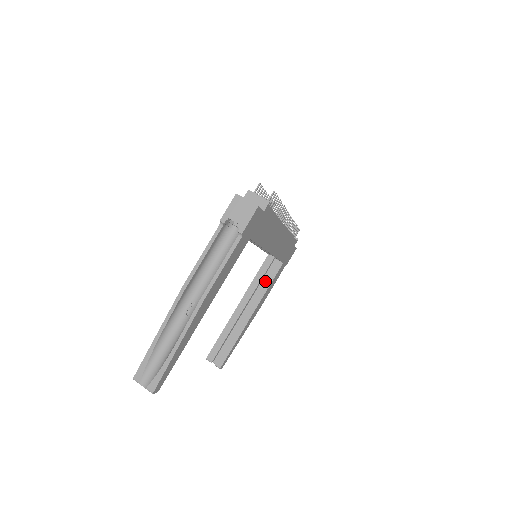
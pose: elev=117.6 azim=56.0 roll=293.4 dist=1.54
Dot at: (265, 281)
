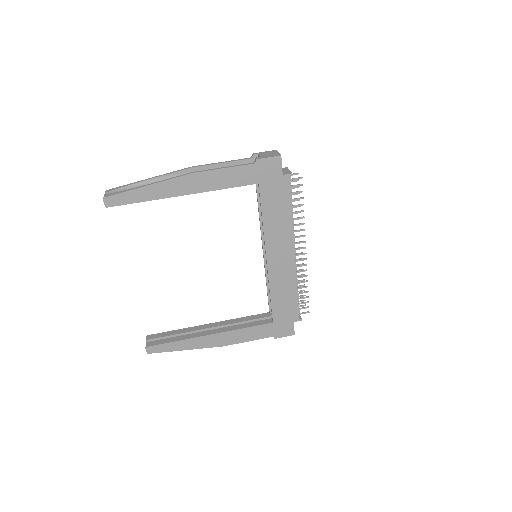
Dot at: (247, 323)
